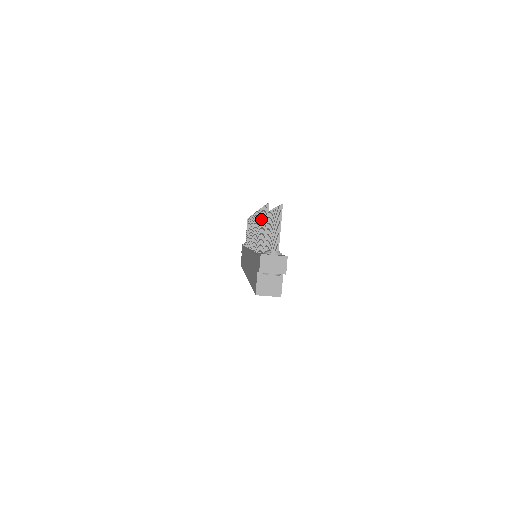
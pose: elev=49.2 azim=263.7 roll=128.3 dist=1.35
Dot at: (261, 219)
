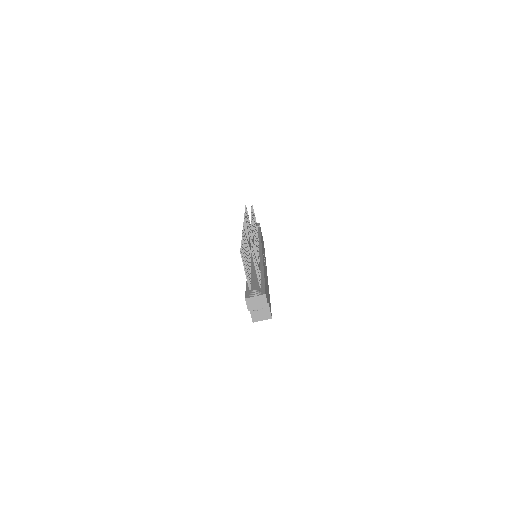
Dot at: occluded
